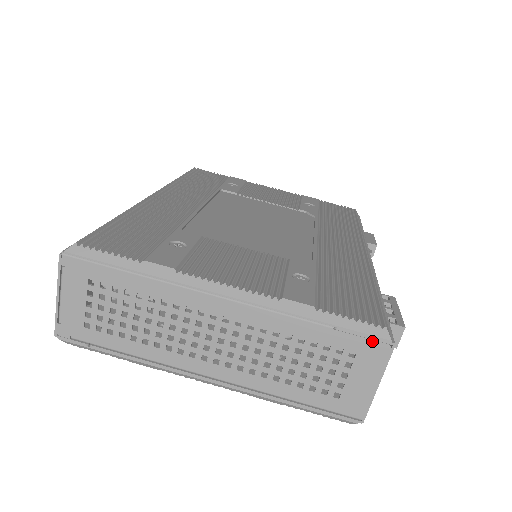
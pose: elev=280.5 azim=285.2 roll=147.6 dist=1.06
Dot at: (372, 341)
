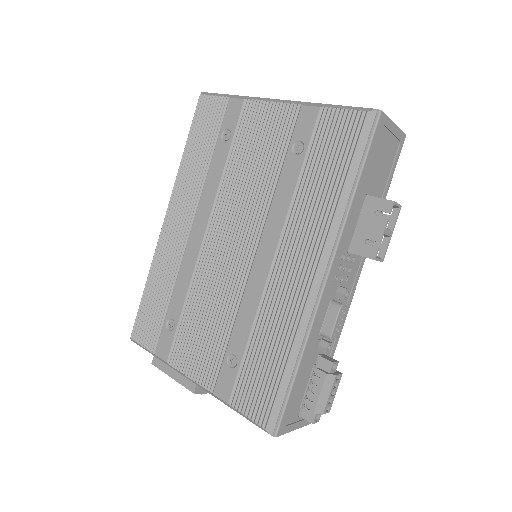
Dot at: occluded
